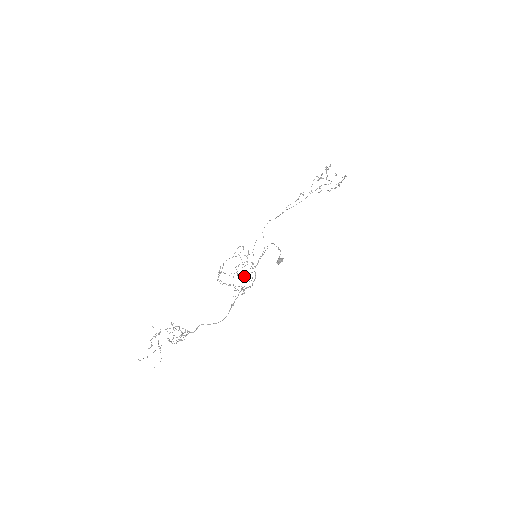
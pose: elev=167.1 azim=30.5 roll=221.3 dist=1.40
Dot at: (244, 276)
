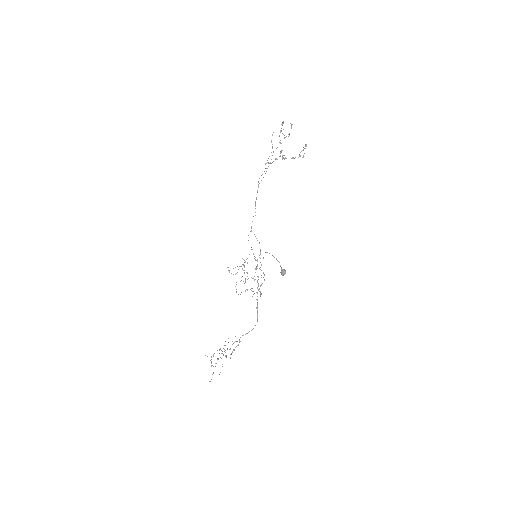
Dot at: occluded
